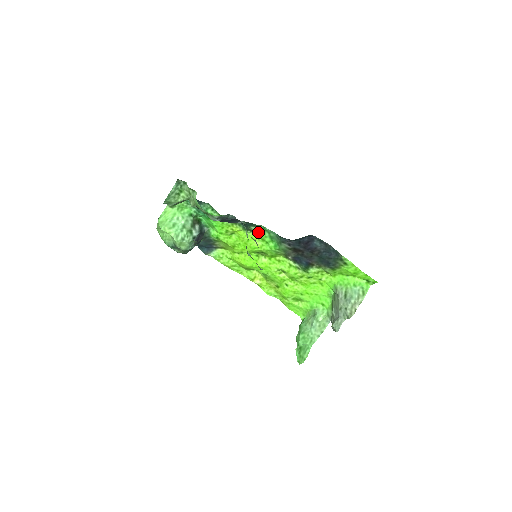
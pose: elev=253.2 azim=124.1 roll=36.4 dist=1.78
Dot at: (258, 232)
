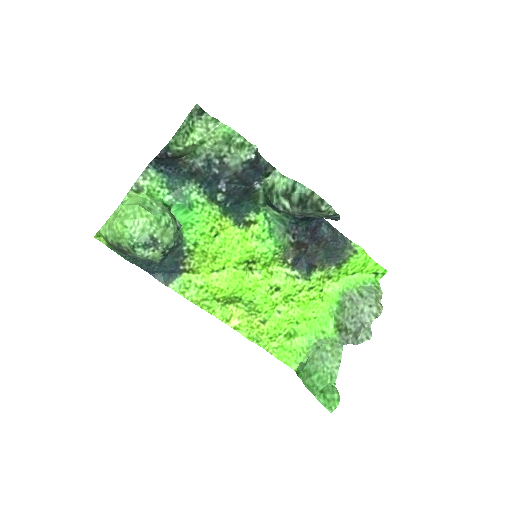
Dot at: (255, 223)
